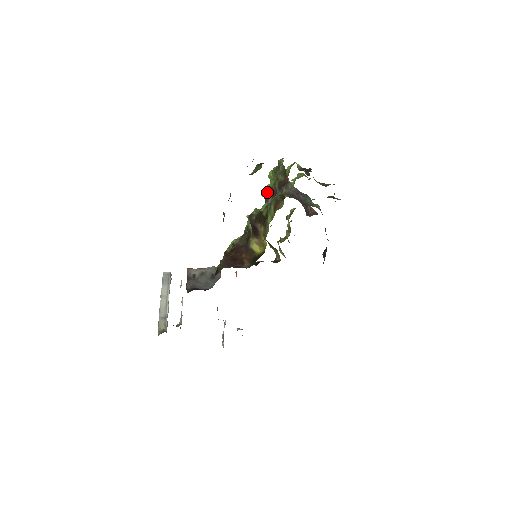
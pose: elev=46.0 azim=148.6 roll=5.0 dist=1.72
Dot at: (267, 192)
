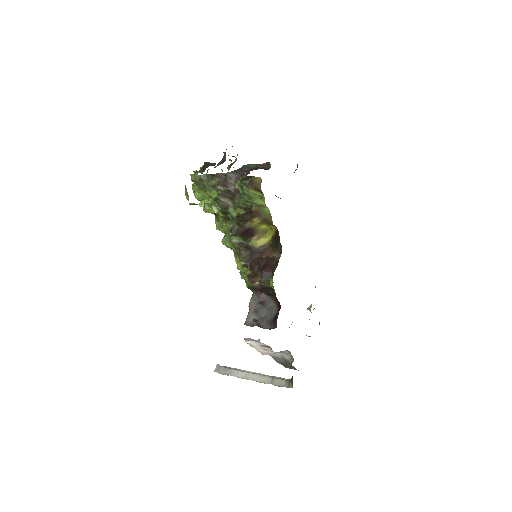
Dot at: (216, 205)
